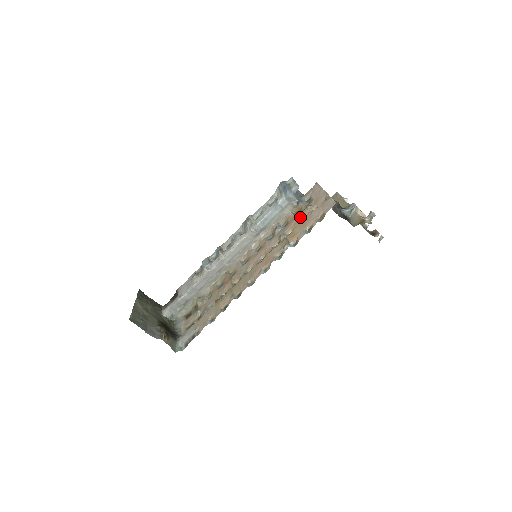
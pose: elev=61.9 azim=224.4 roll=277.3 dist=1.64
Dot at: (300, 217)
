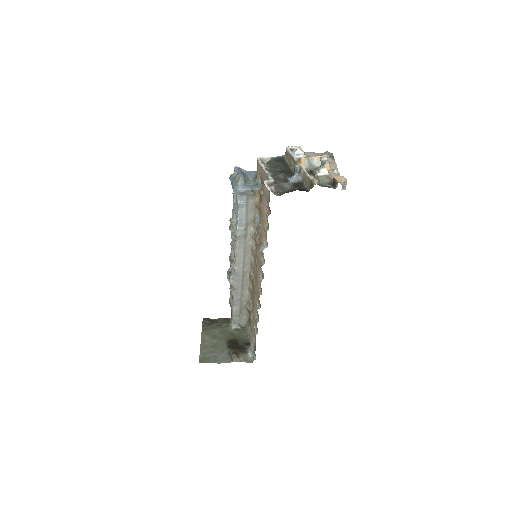
Dot at: occluded
